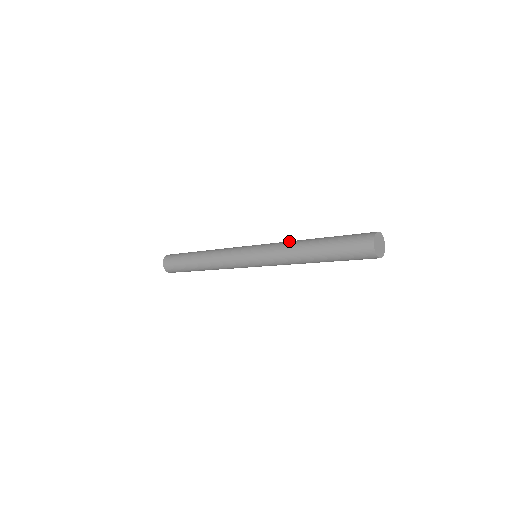
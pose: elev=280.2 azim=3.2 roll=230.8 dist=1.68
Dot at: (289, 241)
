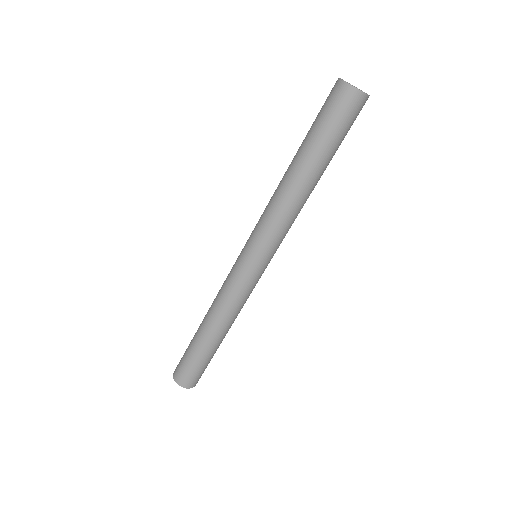
Dot at: occluded
